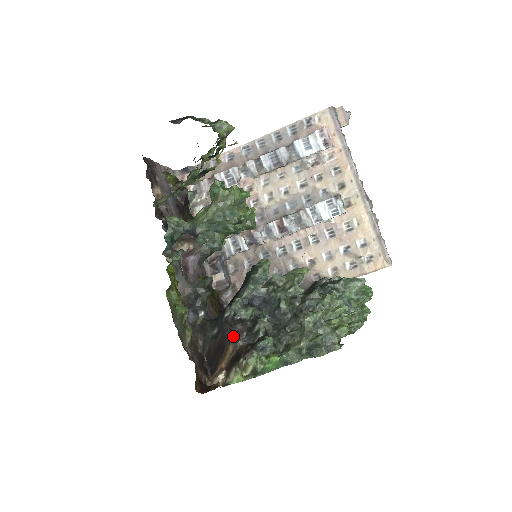
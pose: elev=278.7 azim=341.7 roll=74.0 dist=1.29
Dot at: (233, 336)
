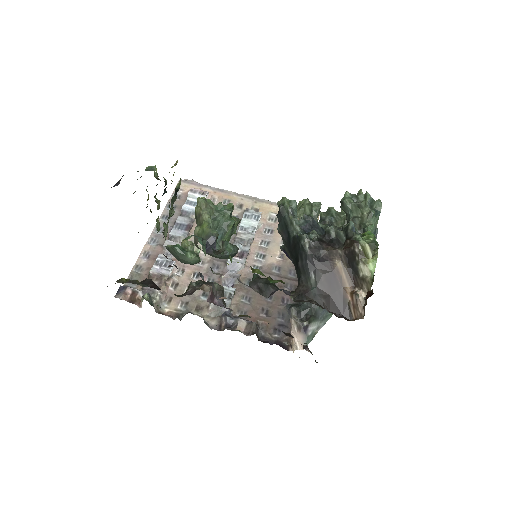
Dot at: (329, 254)
